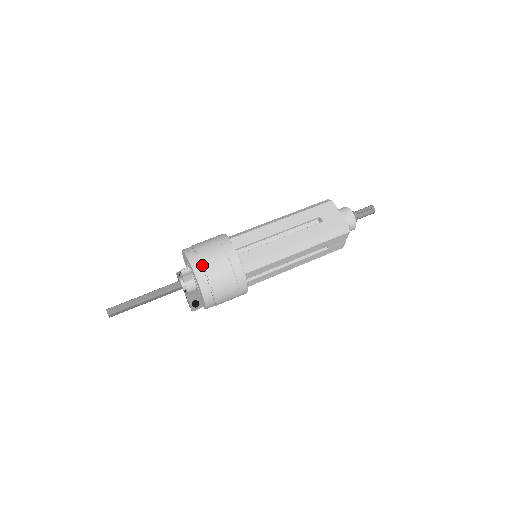
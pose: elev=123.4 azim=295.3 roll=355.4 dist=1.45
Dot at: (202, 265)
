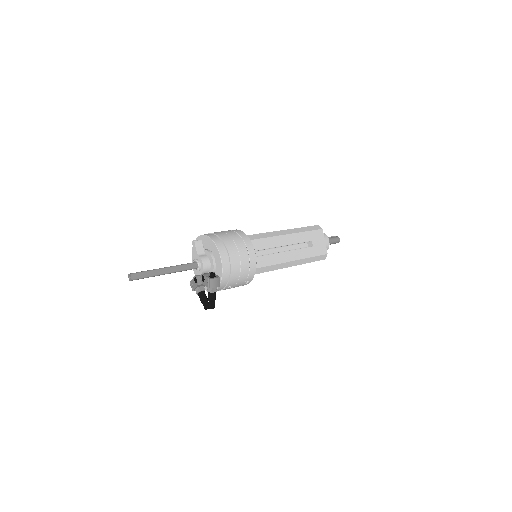
Dot at: occluded
